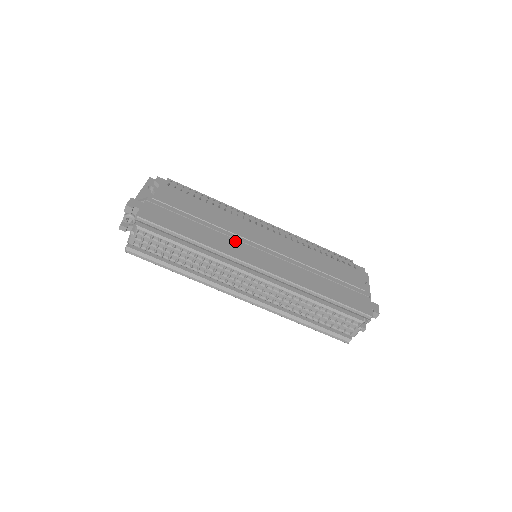
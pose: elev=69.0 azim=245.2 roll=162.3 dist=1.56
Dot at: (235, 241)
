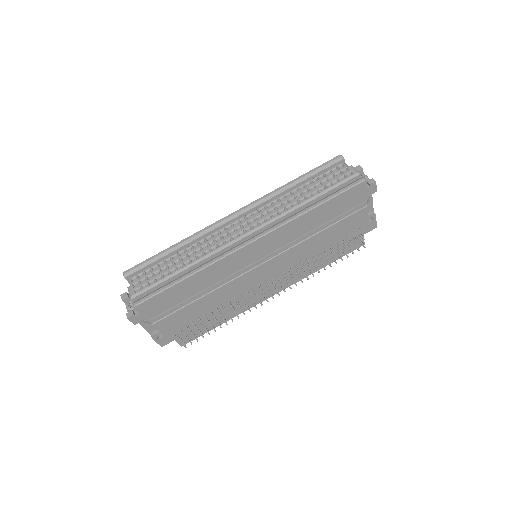
Dot at: occluded
